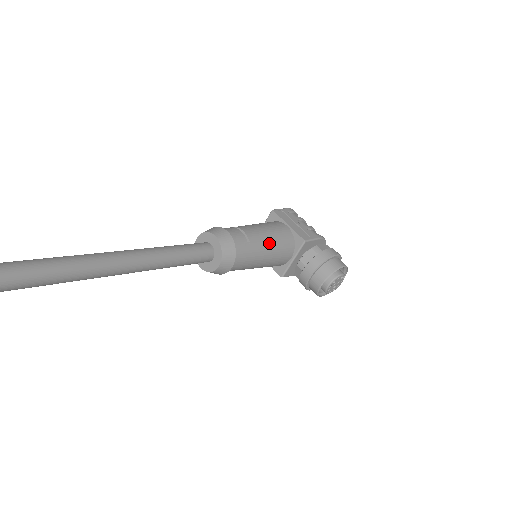
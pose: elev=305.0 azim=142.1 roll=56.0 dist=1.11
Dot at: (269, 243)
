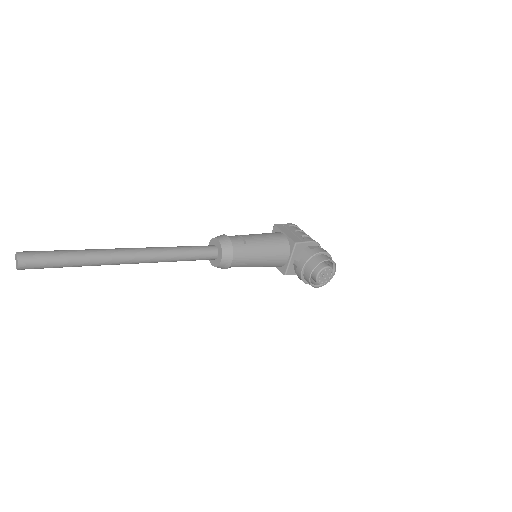
Dot at: (264, 245)
